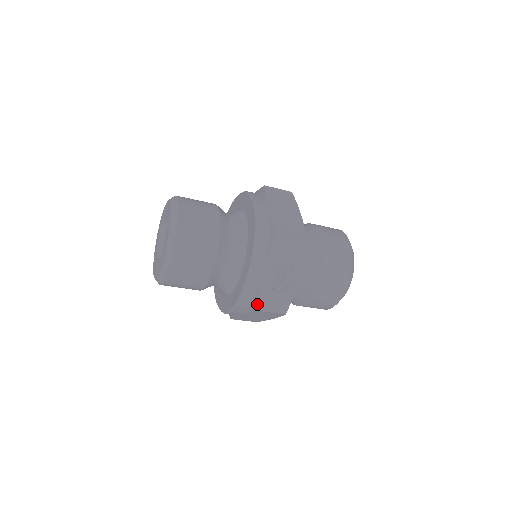
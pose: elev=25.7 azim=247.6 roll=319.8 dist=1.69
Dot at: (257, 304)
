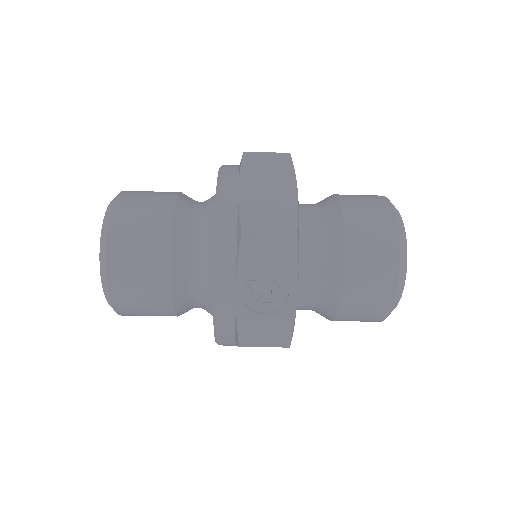
Dot at: (239, 337)
